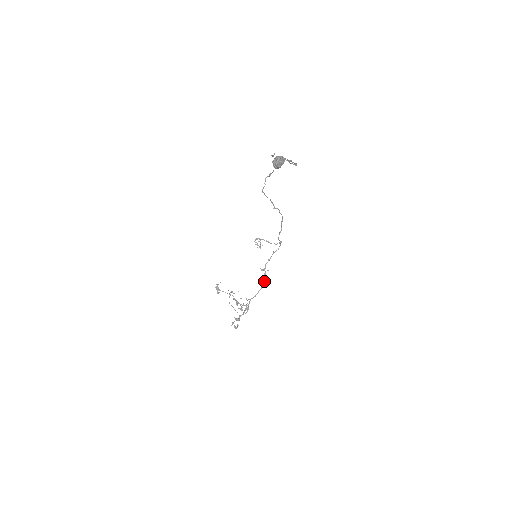
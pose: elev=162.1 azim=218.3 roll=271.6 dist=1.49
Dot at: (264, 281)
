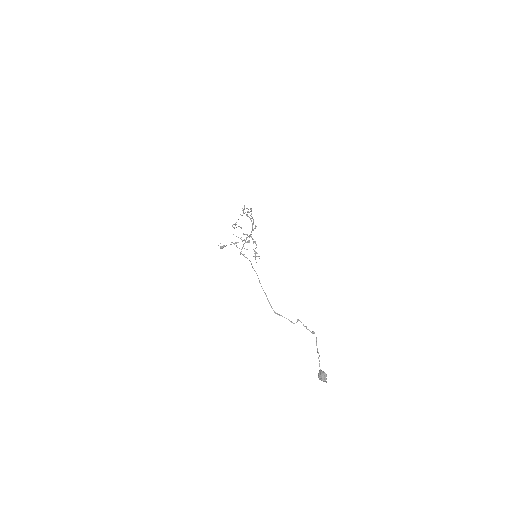
Dot at: occluded
